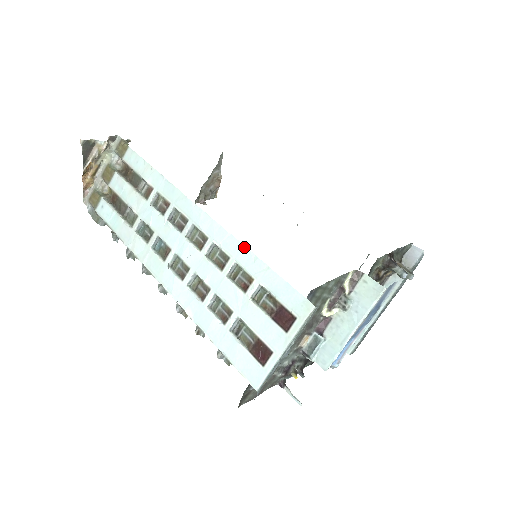
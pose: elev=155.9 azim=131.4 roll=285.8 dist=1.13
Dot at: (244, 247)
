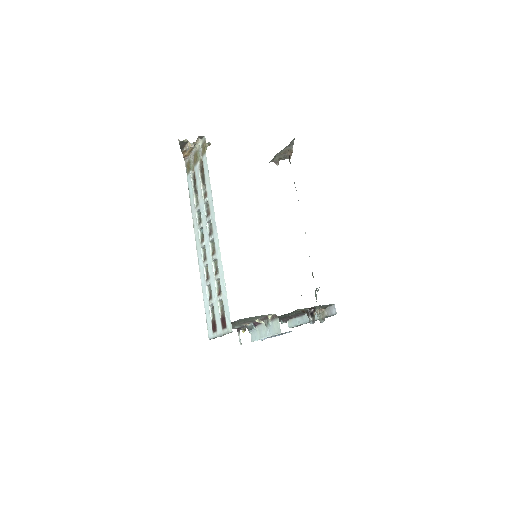
Dot at: (223, 275)
